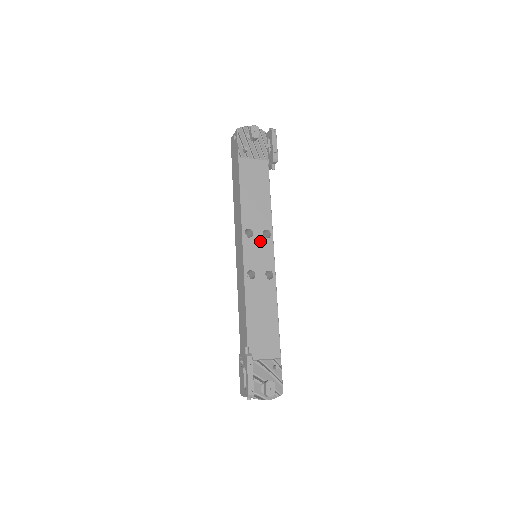
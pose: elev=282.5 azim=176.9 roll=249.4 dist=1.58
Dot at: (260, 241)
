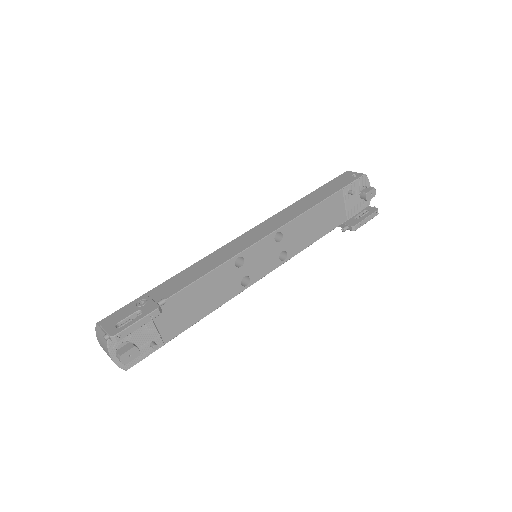
Dot at: (275, 253)
